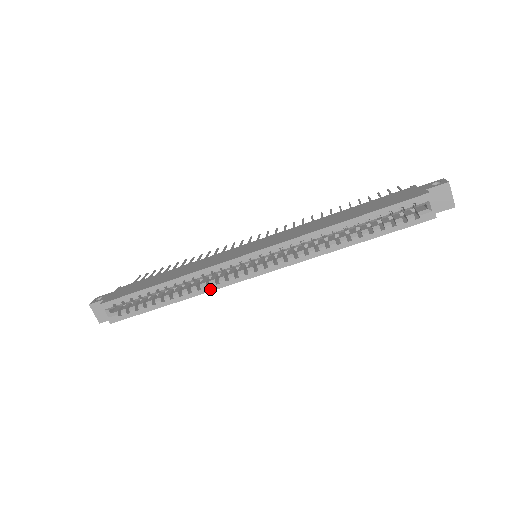
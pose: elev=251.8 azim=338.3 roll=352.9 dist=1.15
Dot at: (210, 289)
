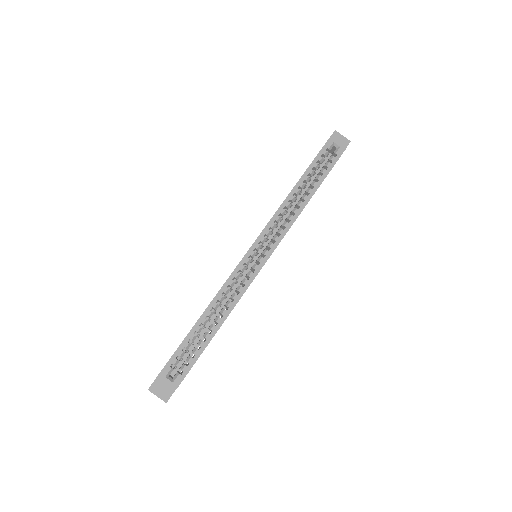
Dot at: (240, 295)
